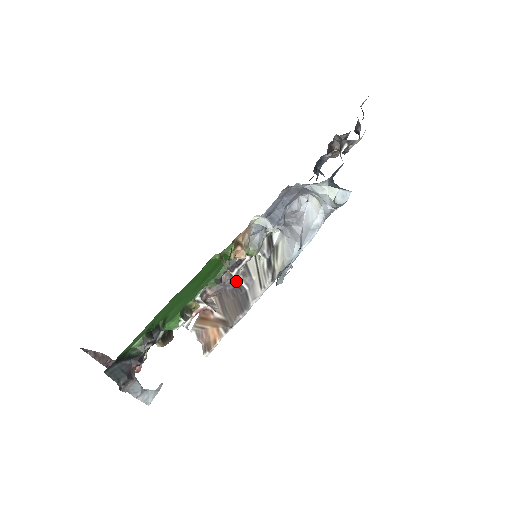
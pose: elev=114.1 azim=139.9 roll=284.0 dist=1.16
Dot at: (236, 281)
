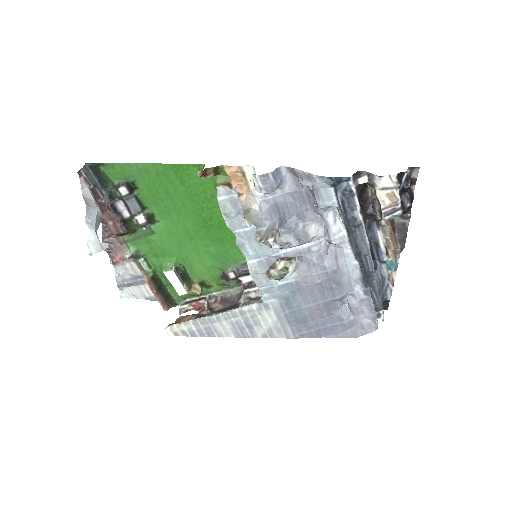
Dot at: (240, 299)
